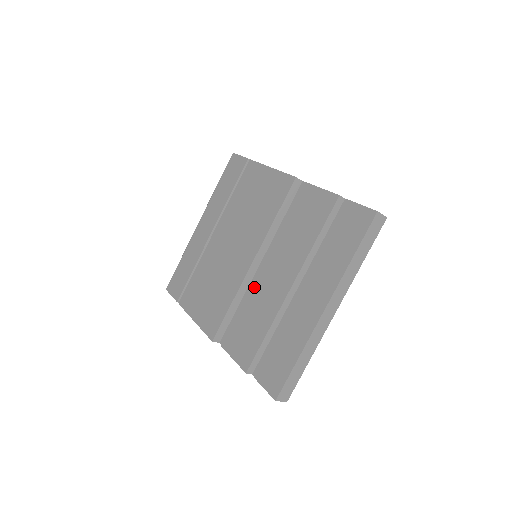
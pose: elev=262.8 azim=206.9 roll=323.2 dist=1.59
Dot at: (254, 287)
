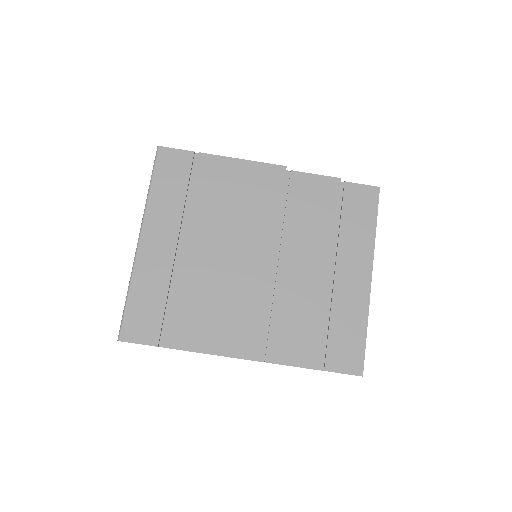
Dot at: (281, 286)
